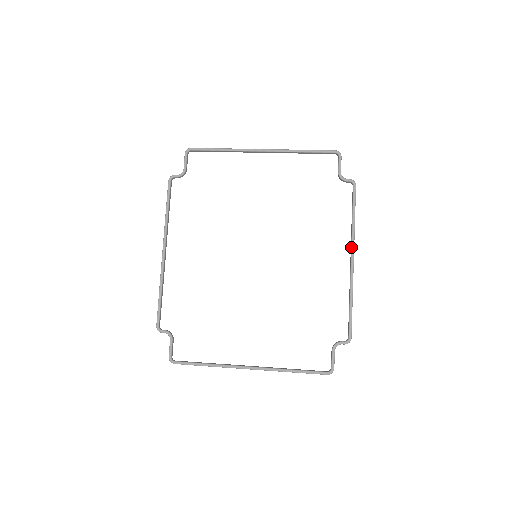
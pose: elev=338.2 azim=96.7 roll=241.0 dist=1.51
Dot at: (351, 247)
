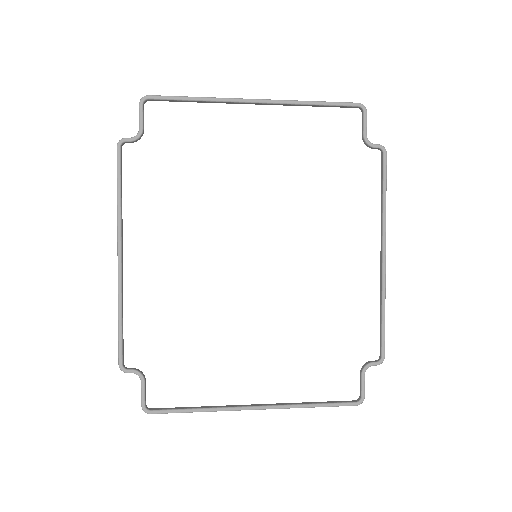
Dot at: (382, 238)
